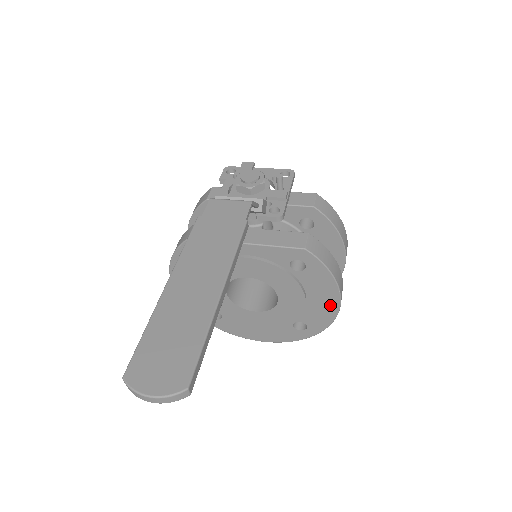
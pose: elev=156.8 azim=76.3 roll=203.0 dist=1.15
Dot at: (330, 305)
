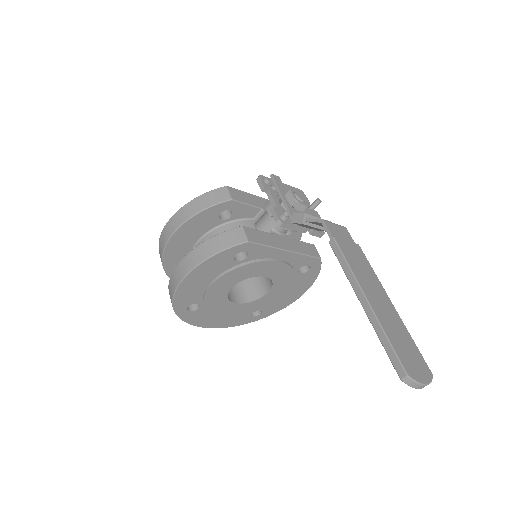
Dot at: (294, 297)
